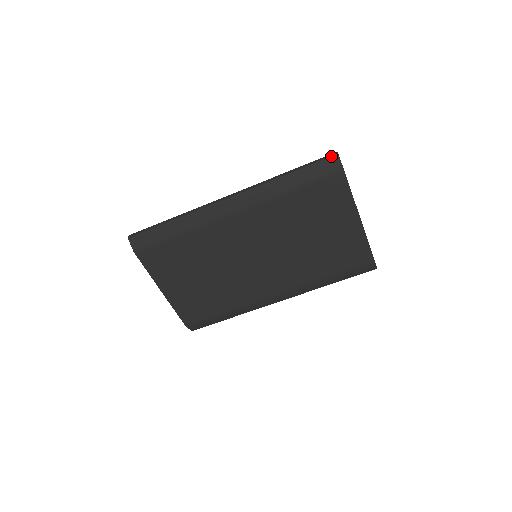
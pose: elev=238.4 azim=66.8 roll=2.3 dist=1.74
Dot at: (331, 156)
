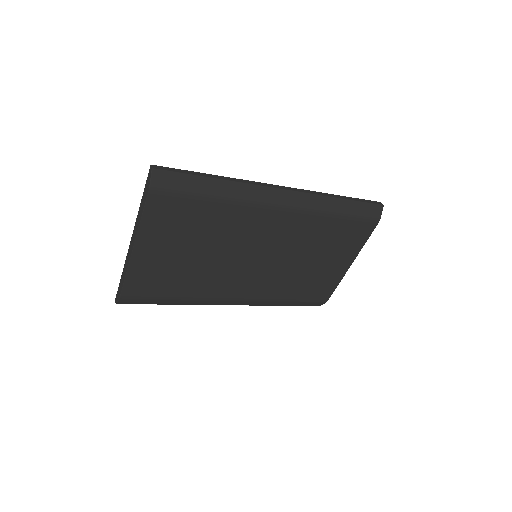
Dot at: (379, 204)
